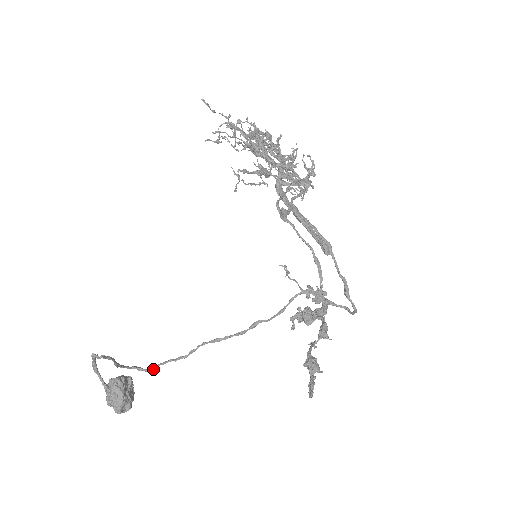
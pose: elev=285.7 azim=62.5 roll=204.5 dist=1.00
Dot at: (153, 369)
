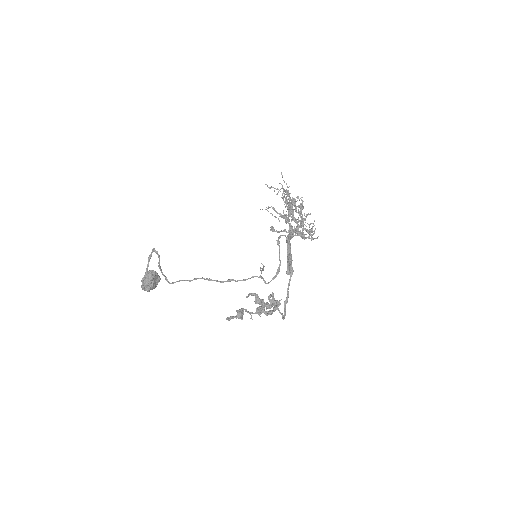
Dot at: (173, 283)
